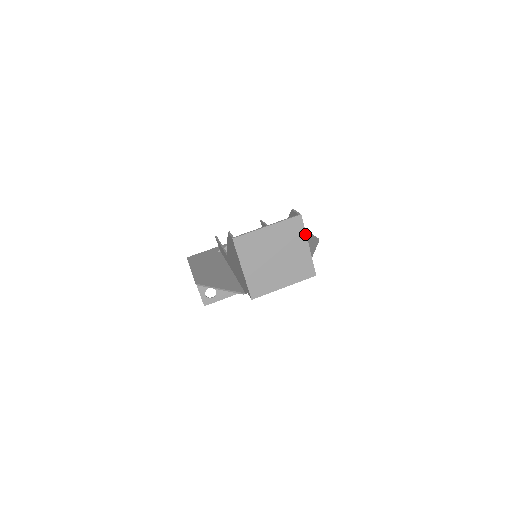
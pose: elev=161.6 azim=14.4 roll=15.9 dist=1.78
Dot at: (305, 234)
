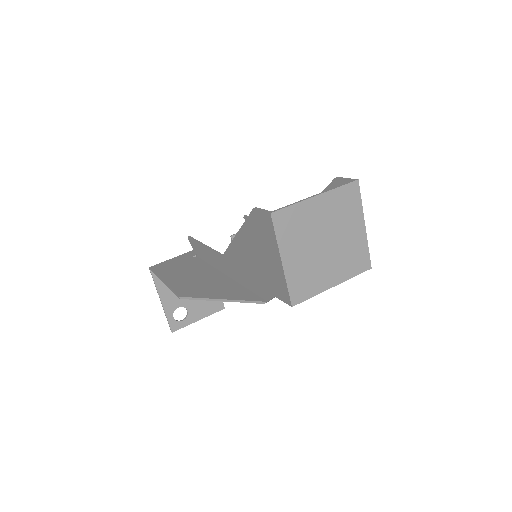
Dot at: (361, 208)
